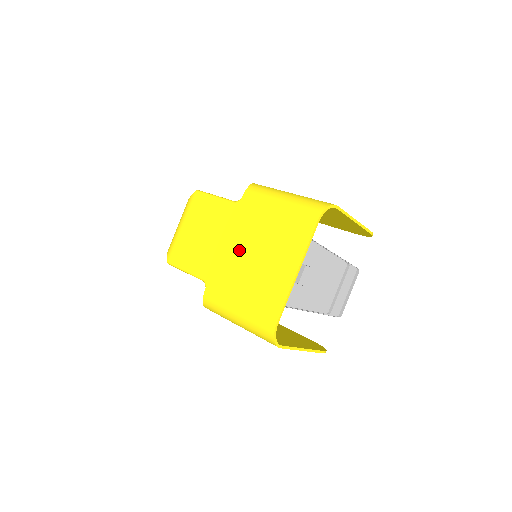
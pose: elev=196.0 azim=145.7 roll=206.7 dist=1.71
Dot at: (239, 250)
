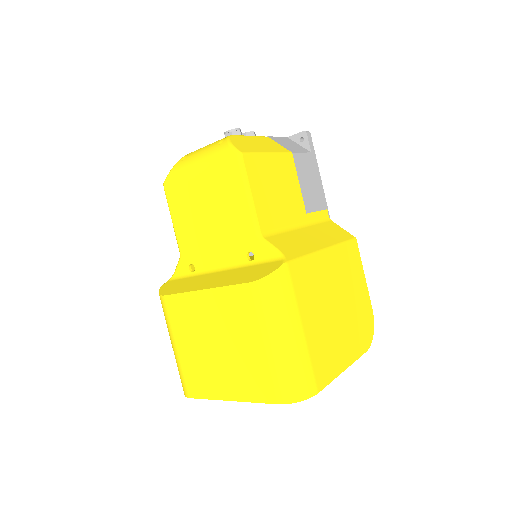
Dot at: (209, 317)
